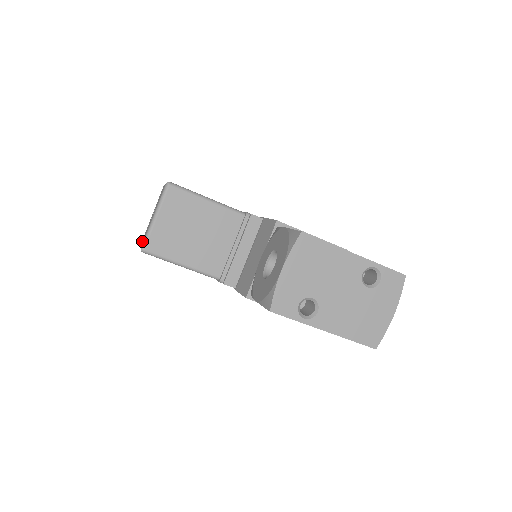
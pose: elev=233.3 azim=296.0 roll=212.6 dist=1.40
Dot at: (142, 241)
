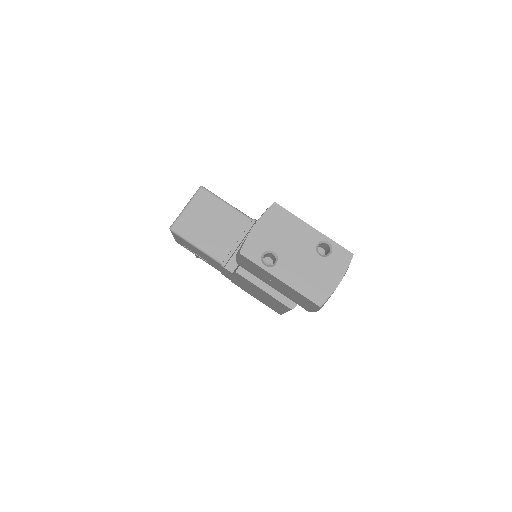
Dot at: occluded
